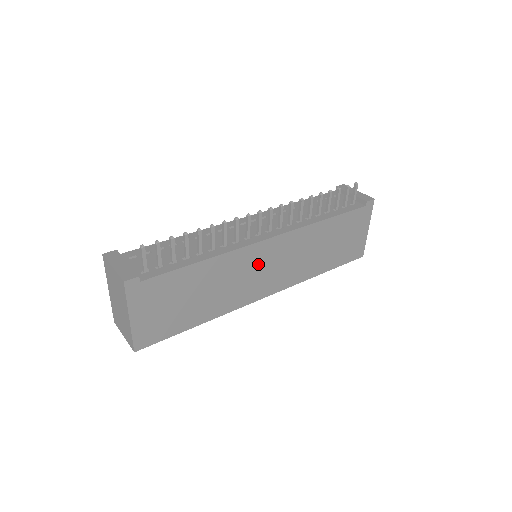
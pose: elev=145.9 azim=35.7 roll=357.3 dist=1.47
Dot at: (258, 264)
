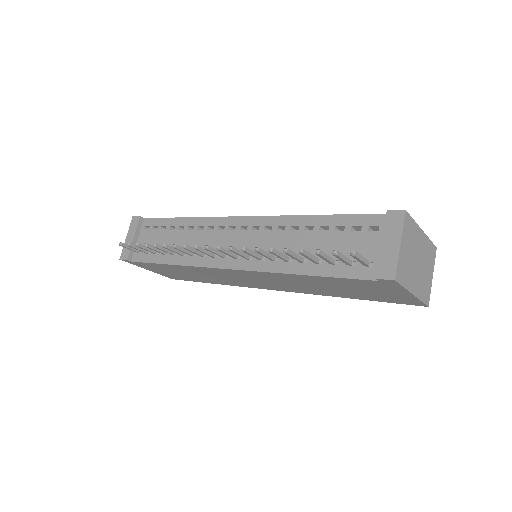
Dot at: (234, 276)
